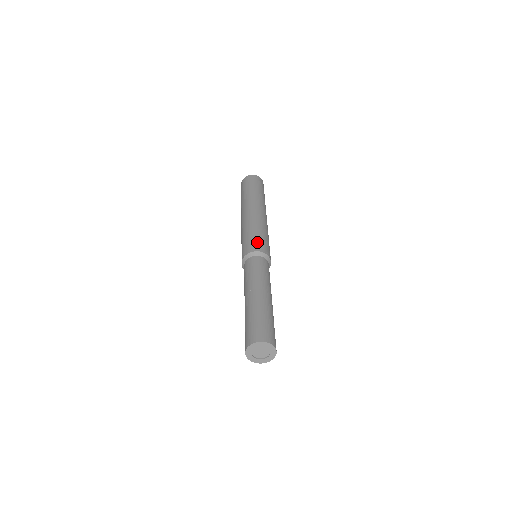
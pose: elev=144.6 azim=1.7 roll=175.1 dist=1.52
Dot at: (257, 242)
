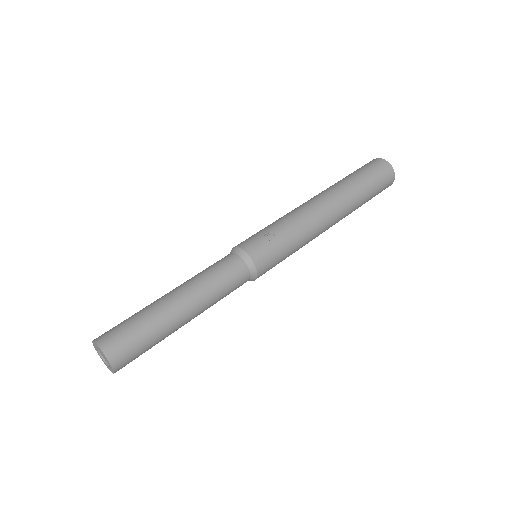
Dot at: (260, 240)
